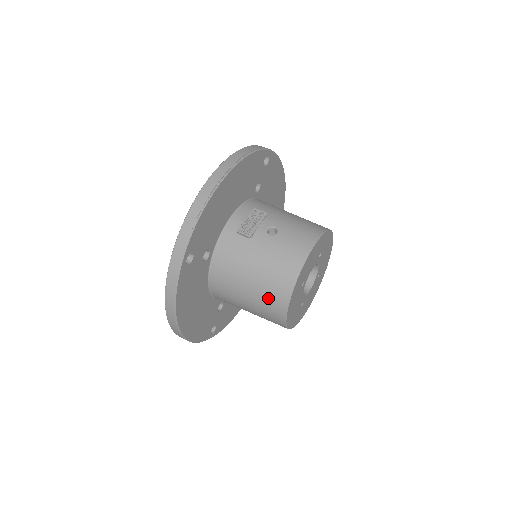
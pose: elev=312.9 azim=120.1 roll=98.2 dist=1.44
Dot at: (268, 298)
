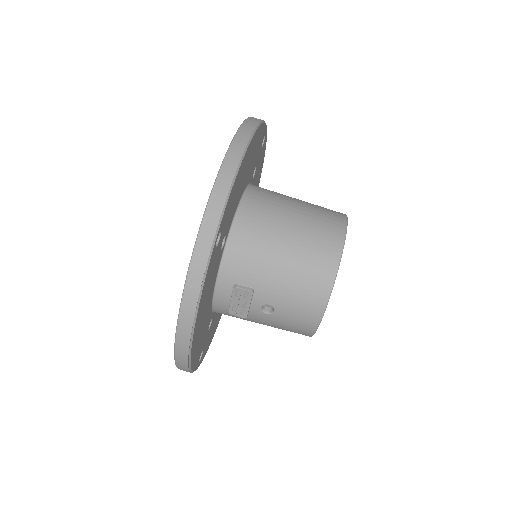
Dot at: occluded
